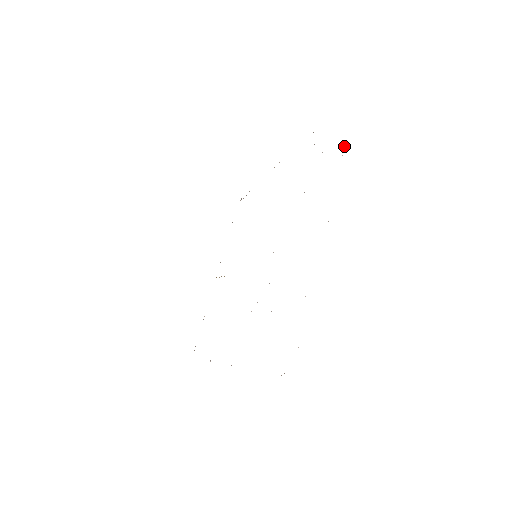
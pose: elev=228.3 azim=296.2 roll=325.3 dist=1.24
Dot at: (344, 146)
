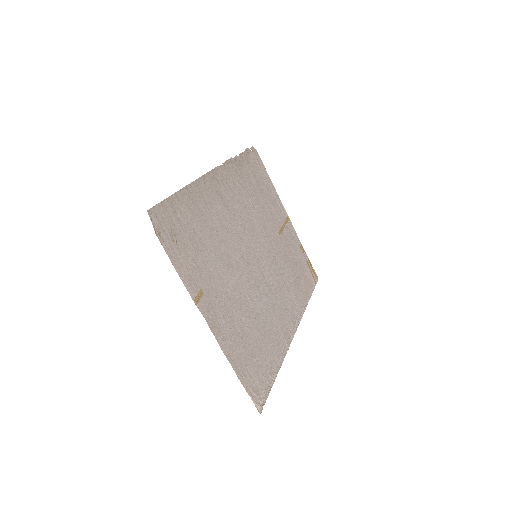
Dot at: occluded
